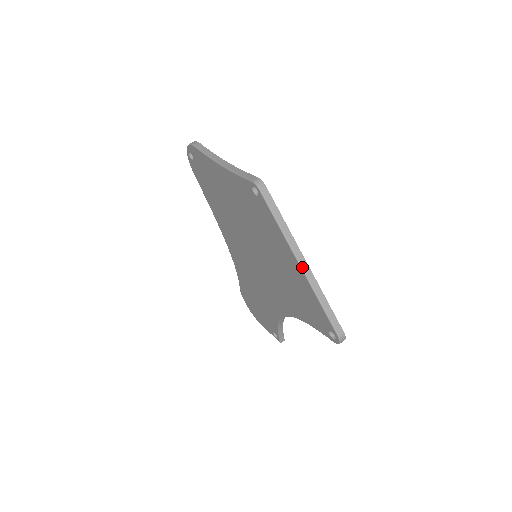
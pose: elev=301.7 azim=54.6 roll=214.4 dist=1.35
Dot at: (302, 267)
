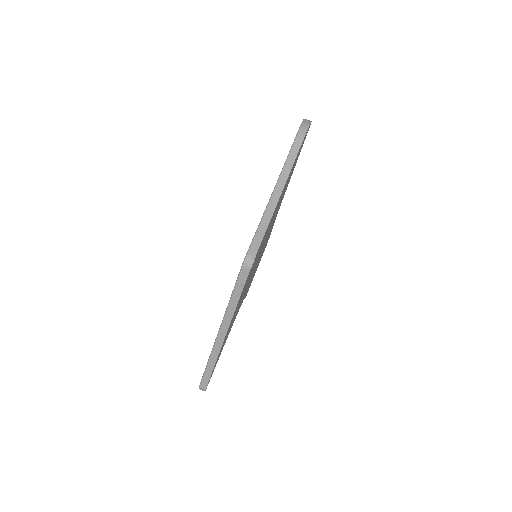
Dot at: (218, 337)
